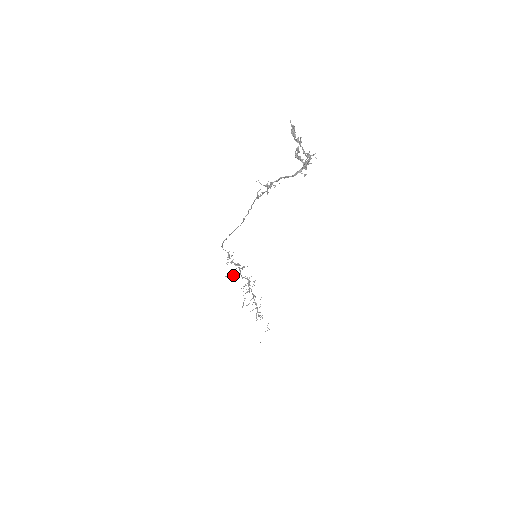
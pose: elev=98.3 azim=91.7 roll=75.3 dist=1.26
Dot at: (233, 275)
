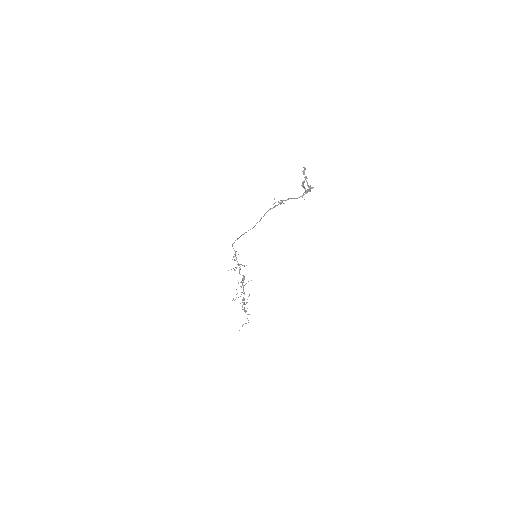
Dot at: (234, 269)
